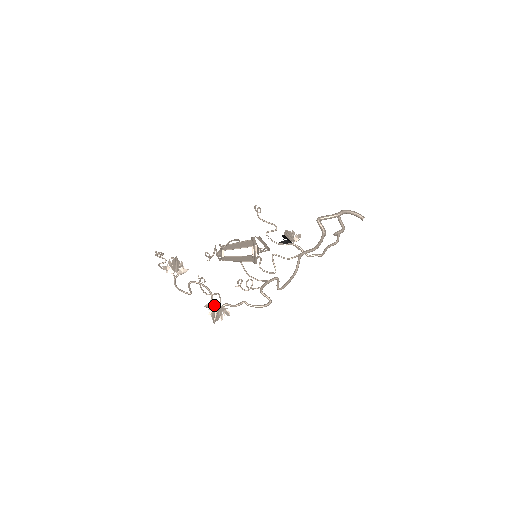
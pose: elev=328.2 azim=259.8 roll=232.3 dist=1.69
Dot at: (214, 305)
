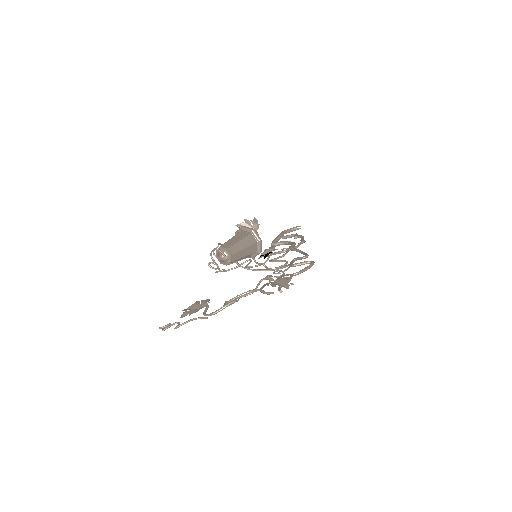
Dot at: (268, 283)
